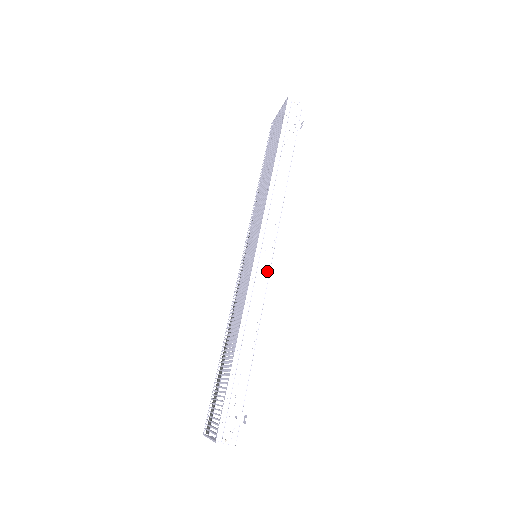
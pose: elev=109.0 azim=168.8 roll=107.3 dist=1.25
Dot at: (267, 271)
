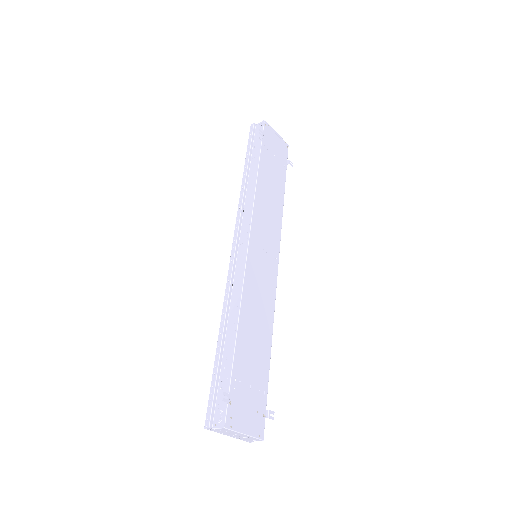
Dot at: (244, 260)
